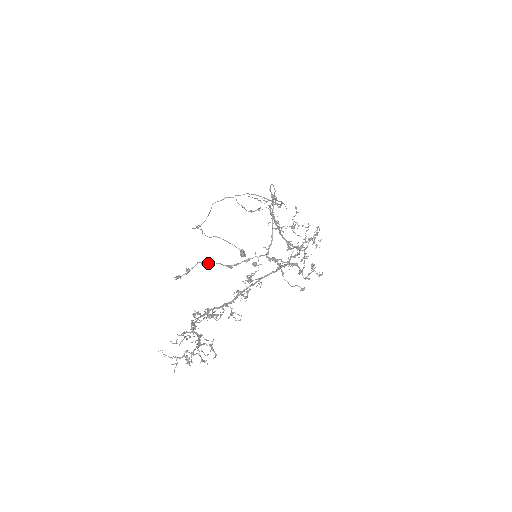
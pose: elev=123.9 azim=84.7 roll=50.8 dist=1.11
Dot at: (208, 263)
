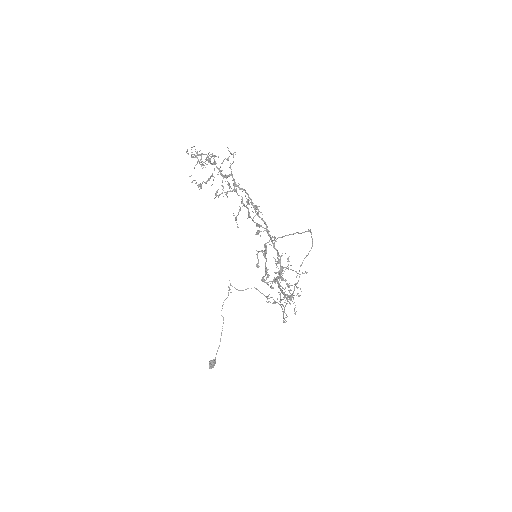
Dot at: occluded
